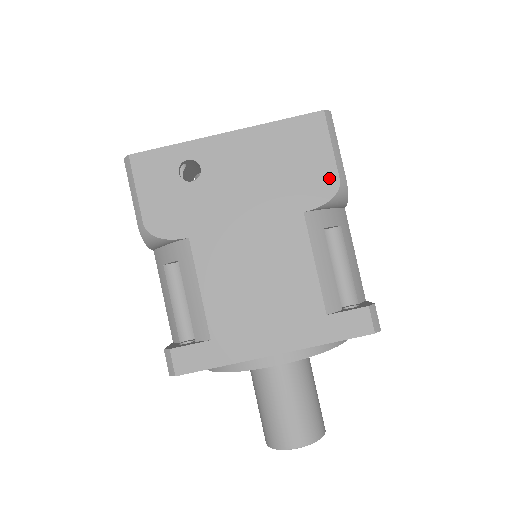
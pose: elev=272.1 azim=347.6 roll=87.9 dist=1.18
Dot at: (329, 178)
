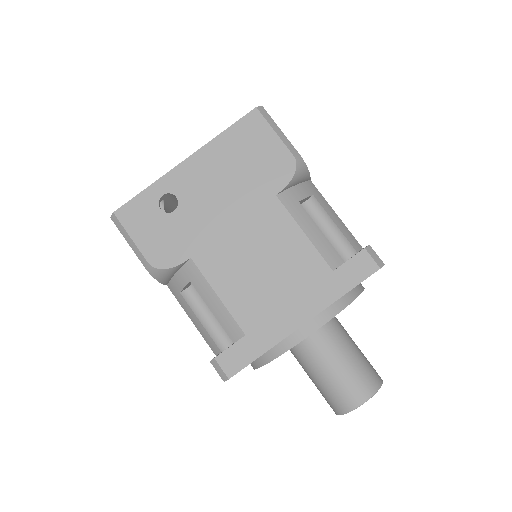
Dot at: (284, 159)
